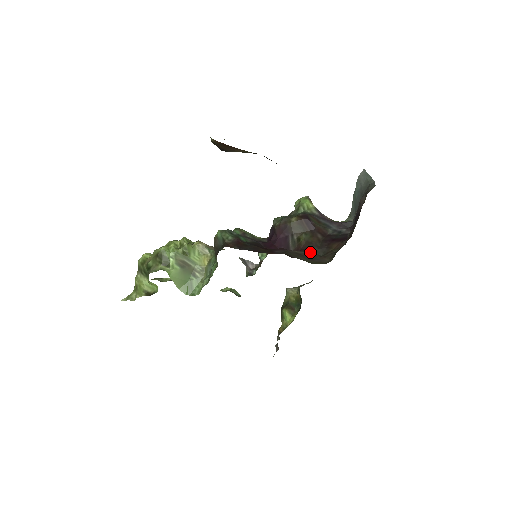
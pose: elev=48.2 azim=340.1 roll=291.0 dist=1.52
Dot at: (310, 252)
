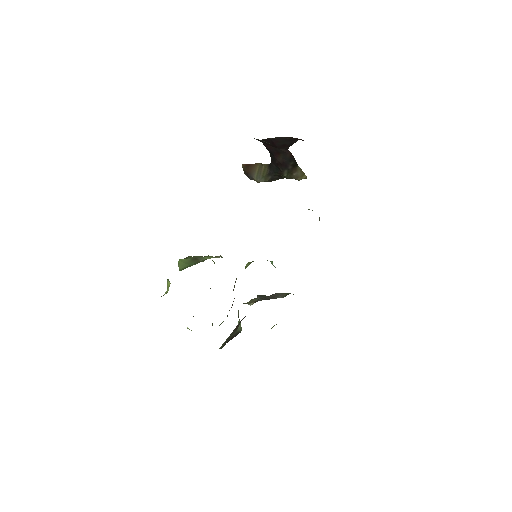
Dot at: occluded
